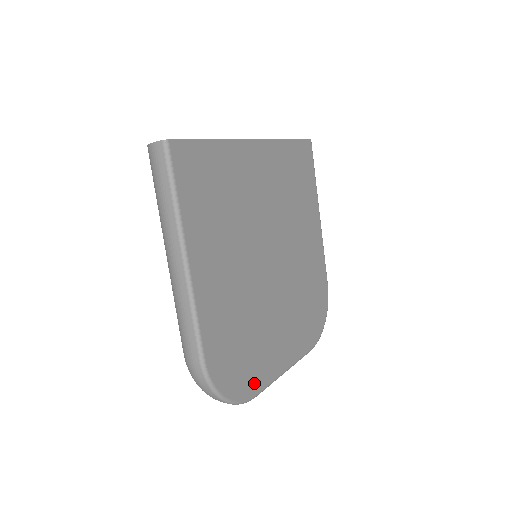
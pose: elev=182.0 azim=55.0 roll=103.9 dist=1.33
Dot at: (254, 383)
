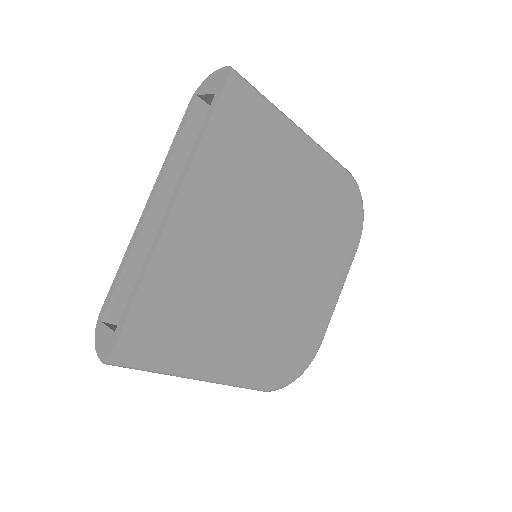
Dot at: (314, 342)
